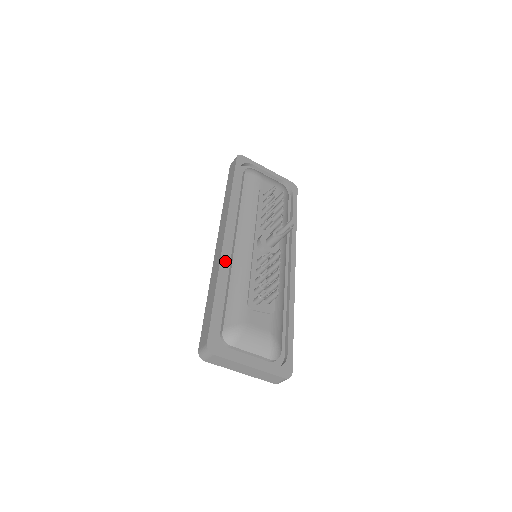
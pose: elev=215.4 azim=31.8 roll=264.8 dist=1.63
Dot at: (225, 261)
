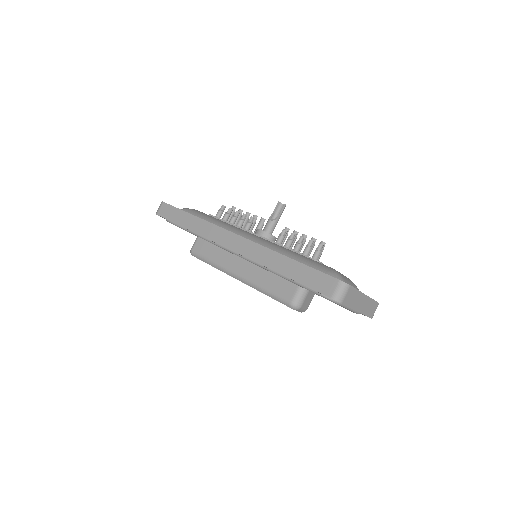
Dot at: occluded
